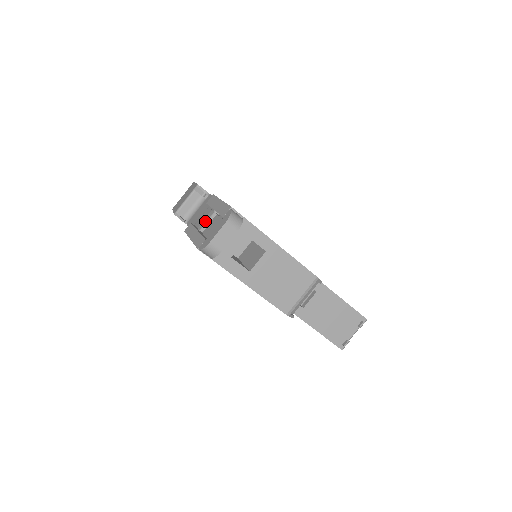
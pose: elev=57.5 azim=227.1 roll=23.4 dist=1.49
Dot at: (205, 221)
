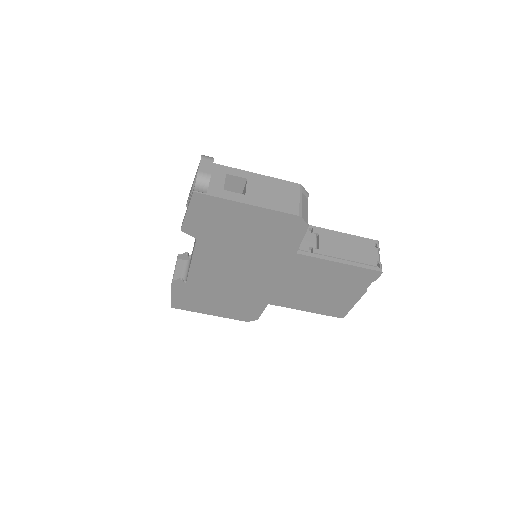
Dot at: (190, 196)
